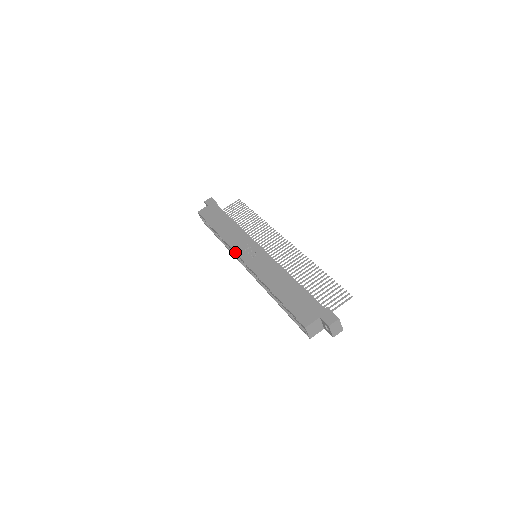
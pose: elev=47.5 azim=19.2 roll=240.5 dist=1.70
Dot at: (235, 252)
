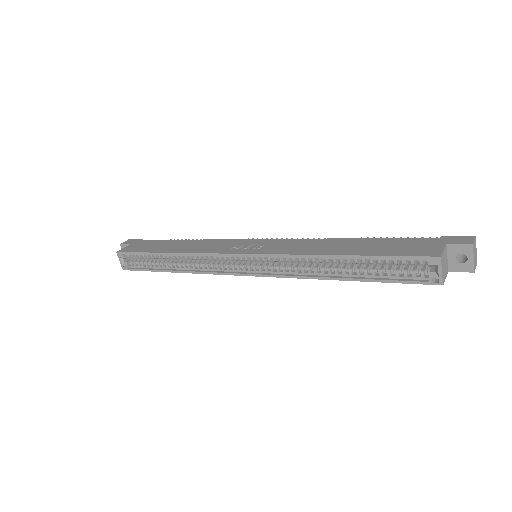
Dot at: (224, 253)
